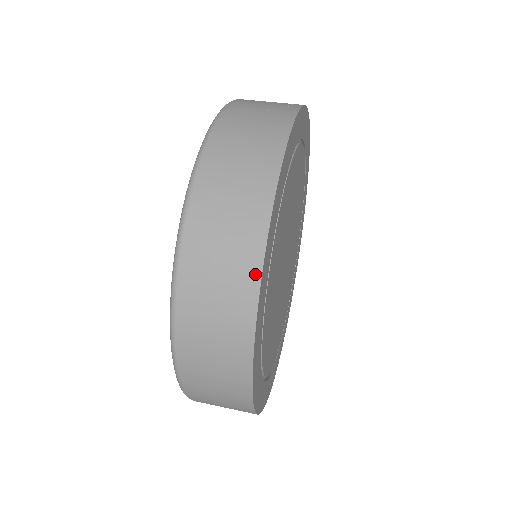
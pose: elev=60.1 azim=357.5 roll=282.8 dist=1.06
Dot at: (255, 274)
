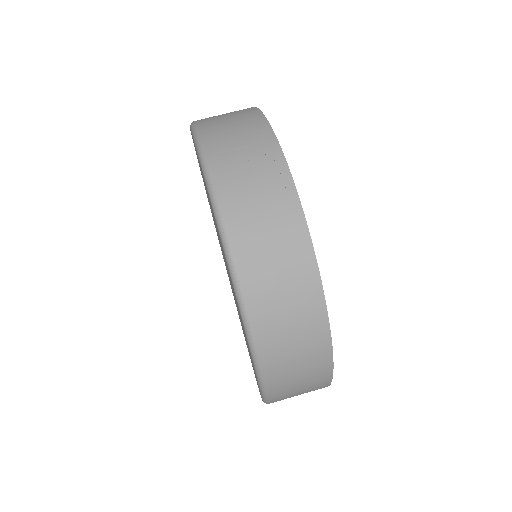
Dot at: (328, 361)
